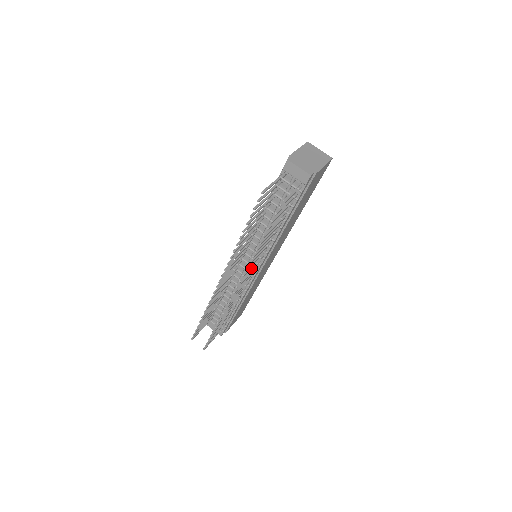
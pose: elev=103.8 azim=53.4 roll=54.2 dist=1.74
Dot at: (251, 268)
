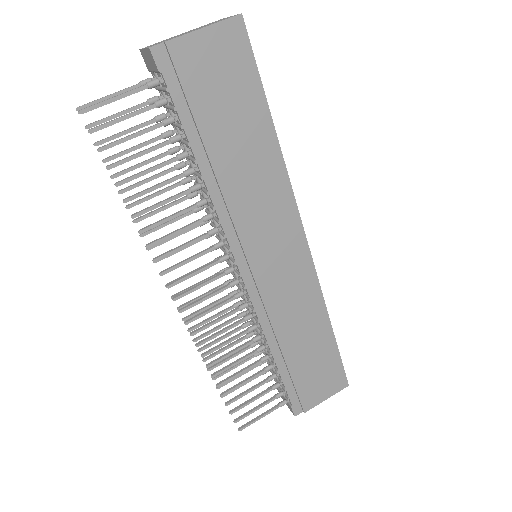
Dot at: occluded
